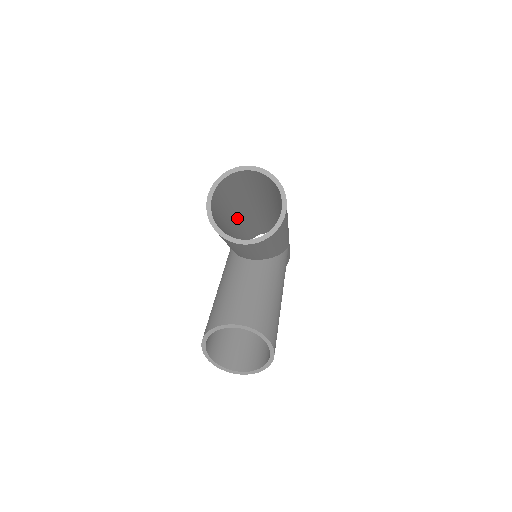
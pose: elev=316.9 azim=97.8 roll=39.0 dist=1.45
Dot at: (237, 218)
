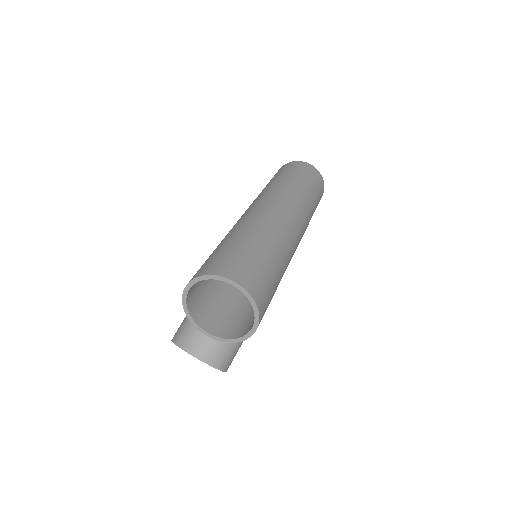
Dot at: occluded
